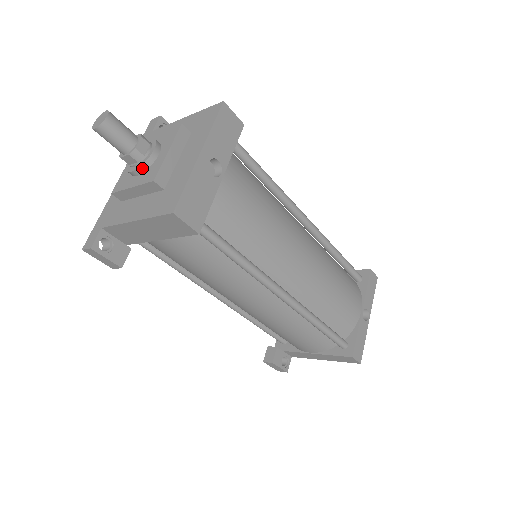
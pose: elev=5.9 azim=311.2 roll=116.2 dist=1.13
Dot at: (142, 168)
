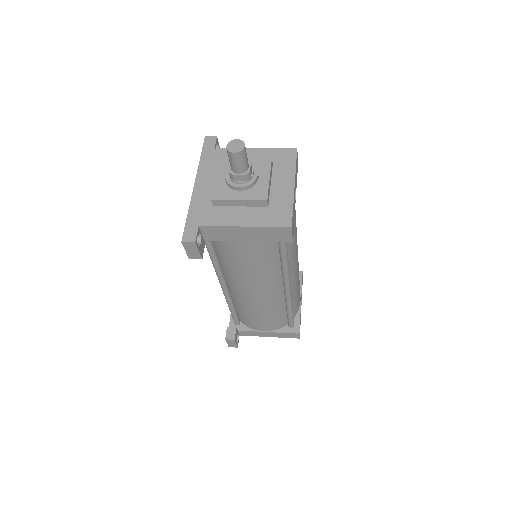
Dot at: (249, 186)
